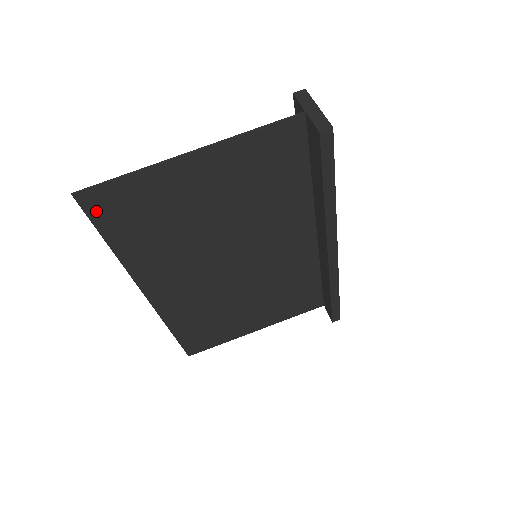
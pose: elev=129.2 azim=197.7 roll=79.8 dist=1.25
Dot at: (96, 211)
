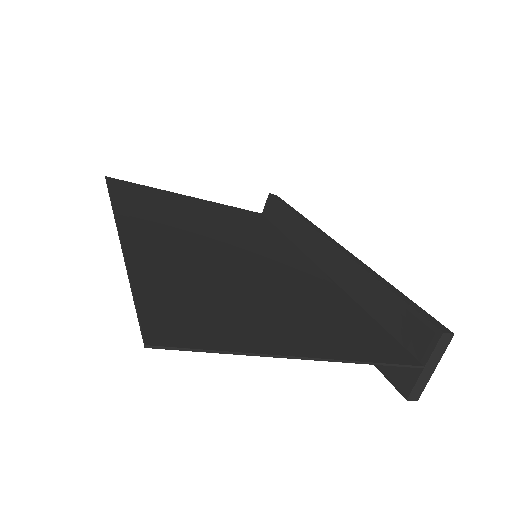
Dot at: (154, 323)
